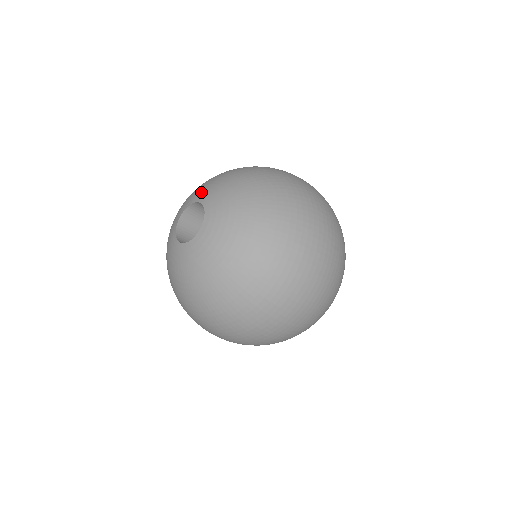
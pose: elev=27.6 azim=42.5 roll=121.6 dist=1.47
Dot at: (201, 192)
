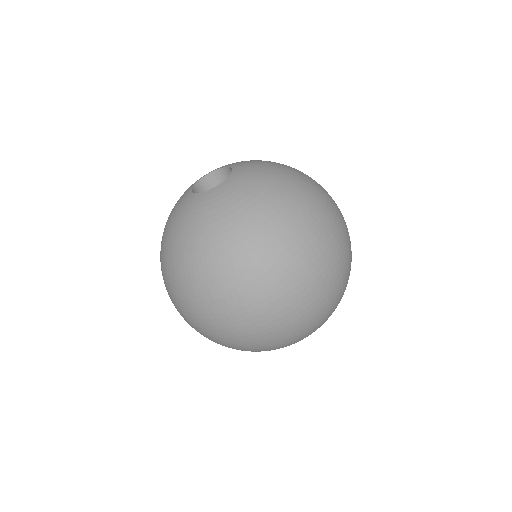
Dot at: occluded
